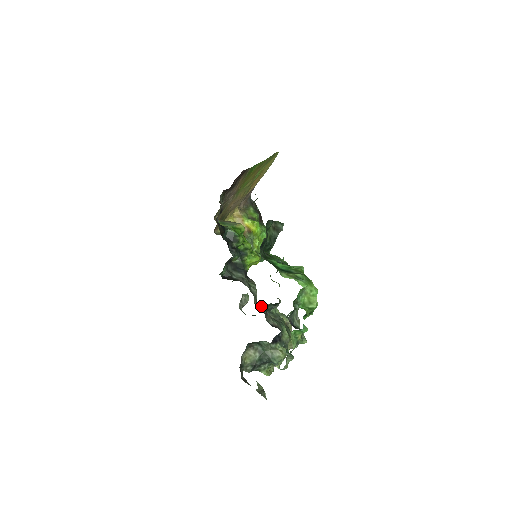
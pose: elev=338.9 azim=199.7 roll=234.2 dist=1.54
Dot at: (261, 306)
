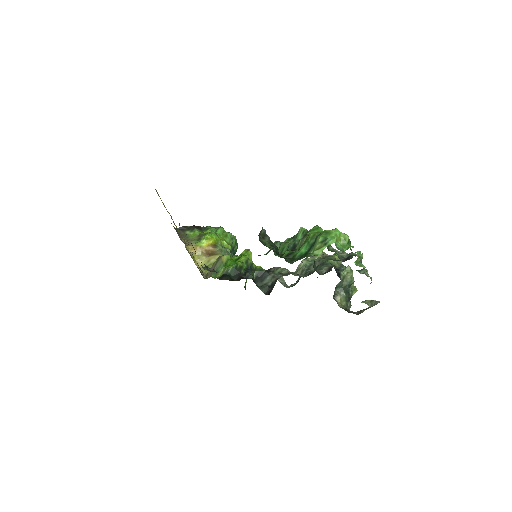
Dot at: (301, 271)
